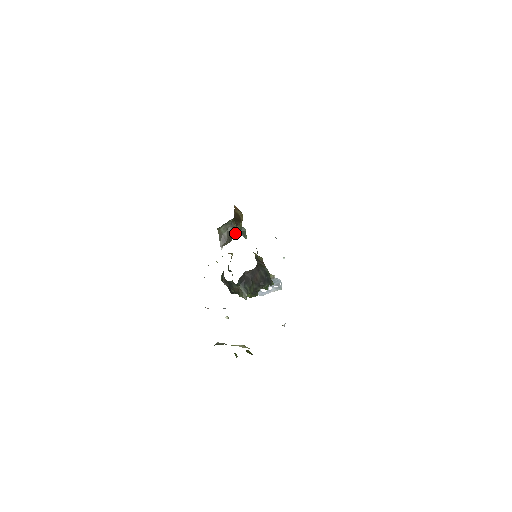
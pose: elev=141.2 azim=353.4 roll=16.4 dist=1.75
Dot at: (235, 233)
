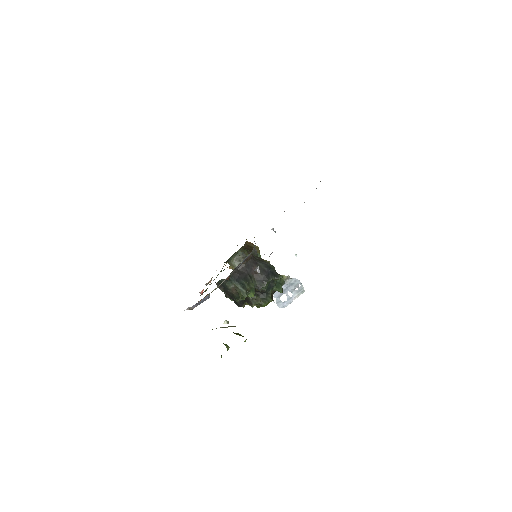
Dot at: occluded
